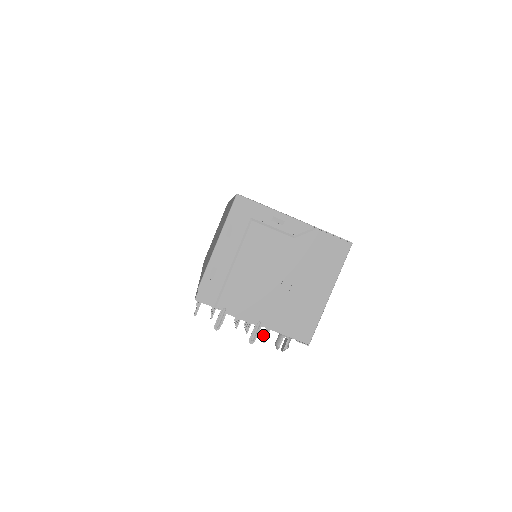
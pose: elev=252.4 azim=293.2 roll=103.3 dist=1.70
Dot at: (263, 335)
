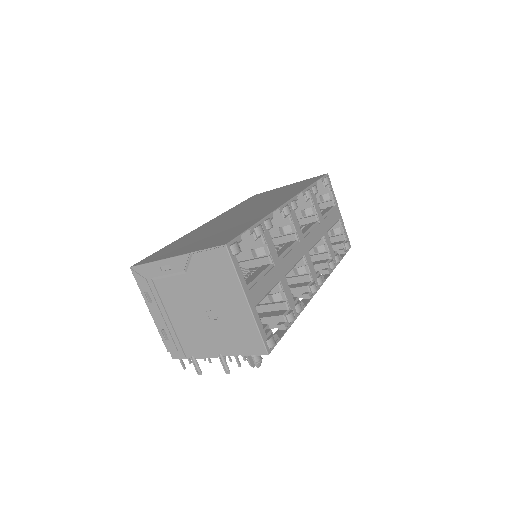
Dot at: occluded
